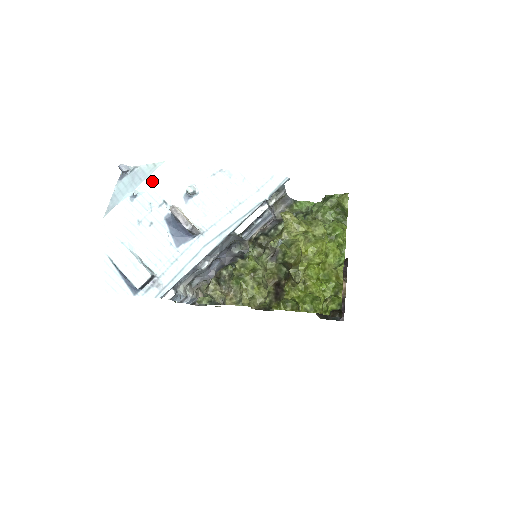
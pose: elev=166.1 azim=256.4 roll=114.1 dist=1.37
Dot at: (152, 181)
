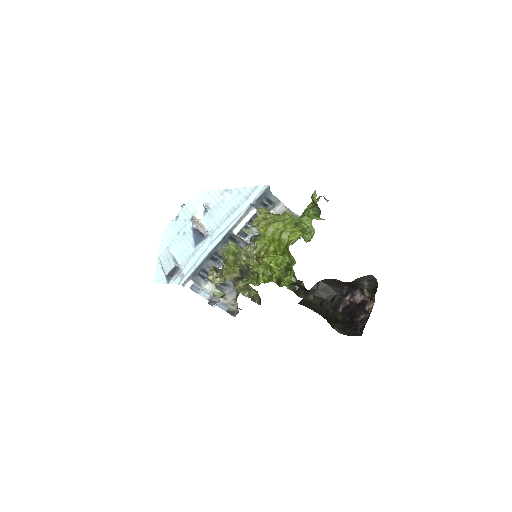
Dot at: (188, 206)
